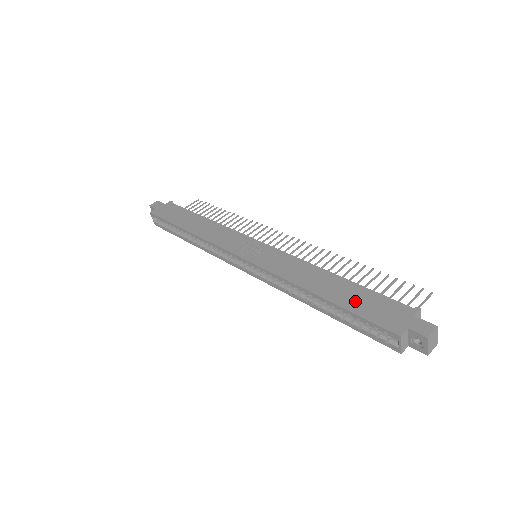
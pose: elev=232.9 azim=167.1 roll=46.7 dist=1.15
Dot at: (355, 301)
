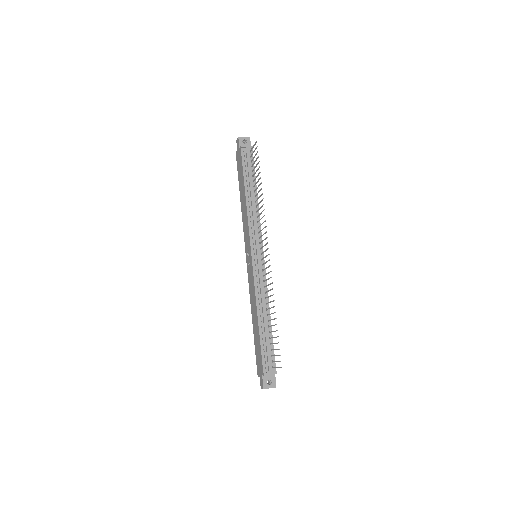
Dot at: (256, 343)
